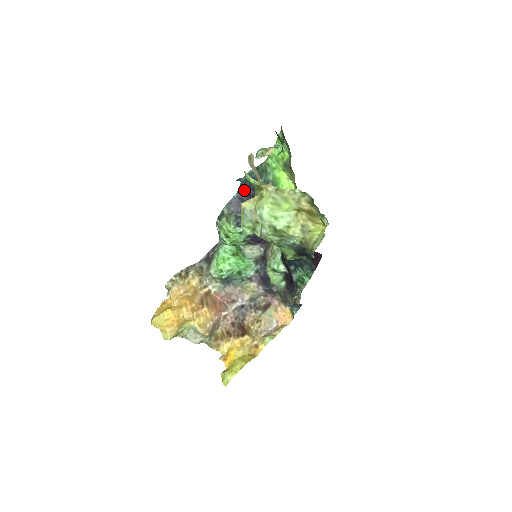
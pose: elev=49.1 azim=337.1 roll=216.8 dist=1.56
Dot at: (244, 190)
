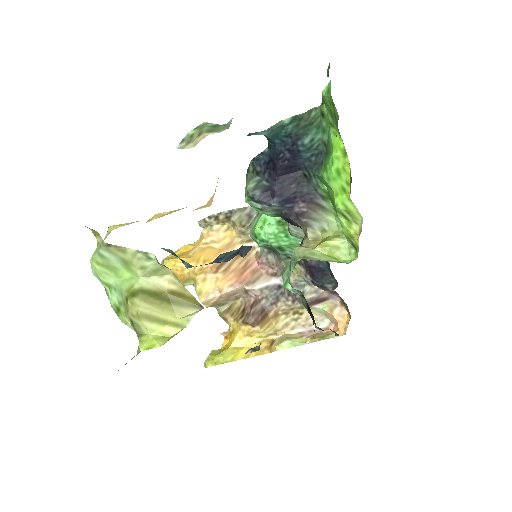
Dot at: (275, 147)
